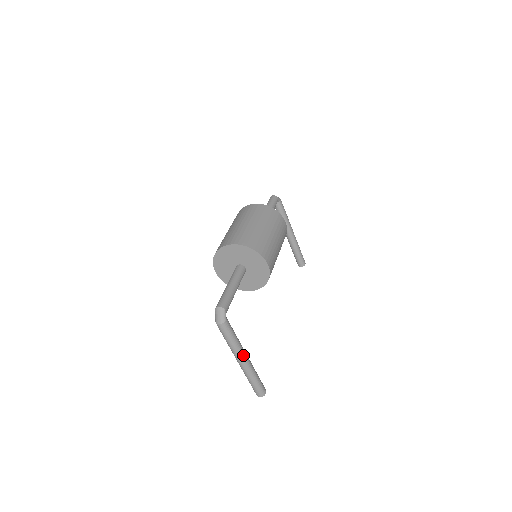
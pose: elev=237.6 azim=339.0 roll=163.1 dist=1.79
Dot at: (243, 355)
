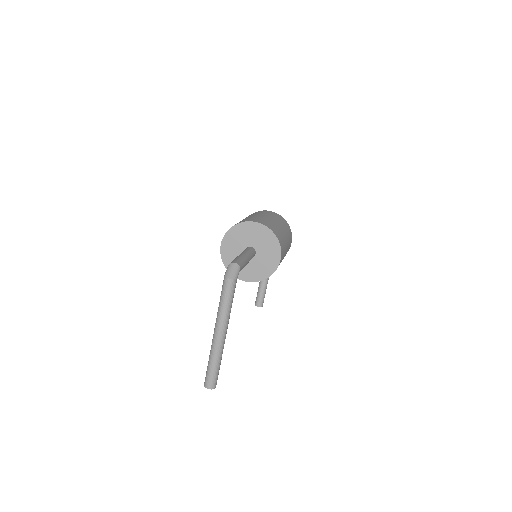
Dot at: (226, 328)
